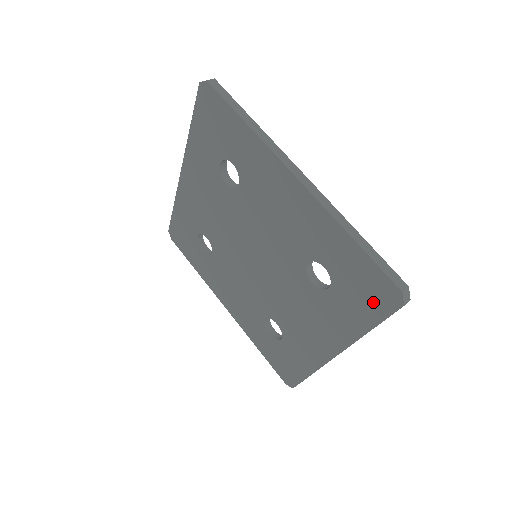
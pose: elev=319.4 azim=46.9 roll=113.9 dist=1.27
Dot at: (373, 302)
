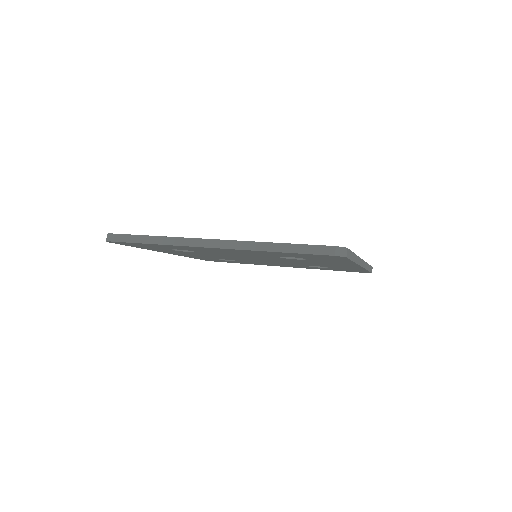
Dot at: occluded
